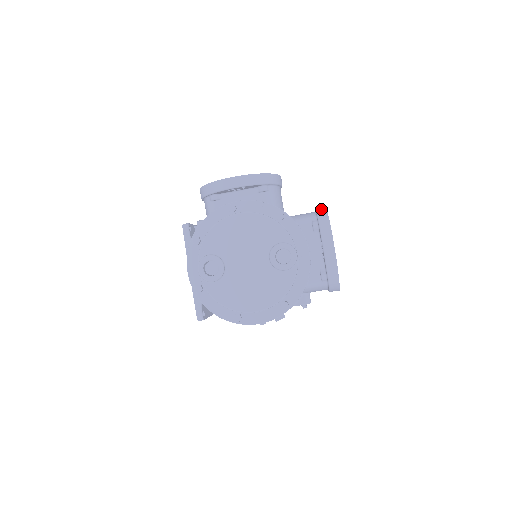
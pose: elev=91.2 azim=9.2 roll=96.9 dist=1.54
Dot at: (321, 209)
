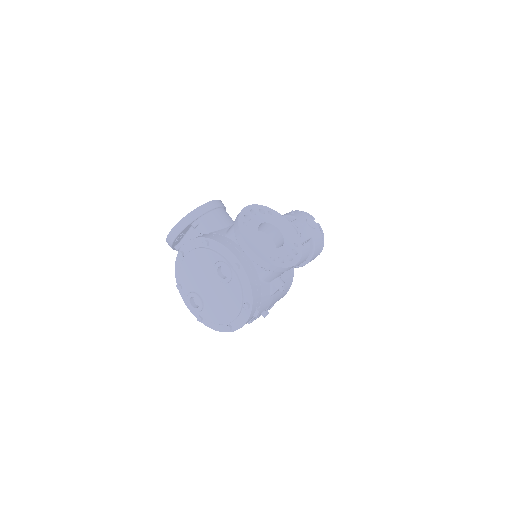
Dot at: occluded
